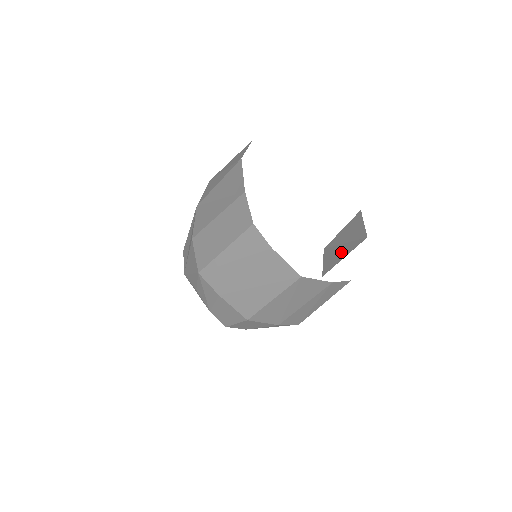
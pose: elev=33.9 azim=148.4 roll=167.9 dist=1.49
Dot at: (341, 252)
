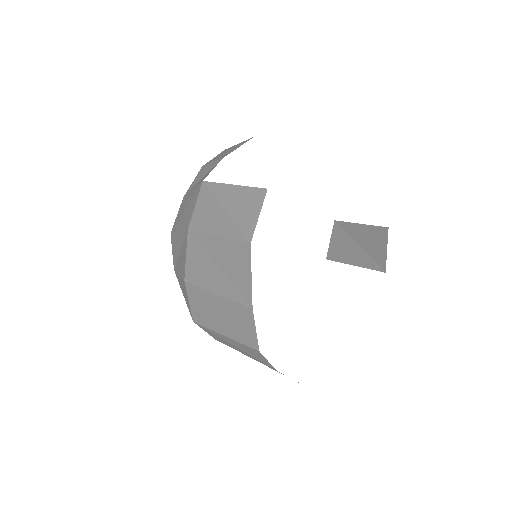
Dot at: (353, 254)
